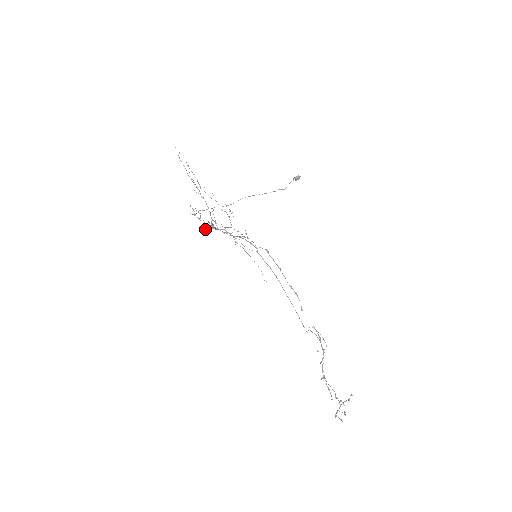
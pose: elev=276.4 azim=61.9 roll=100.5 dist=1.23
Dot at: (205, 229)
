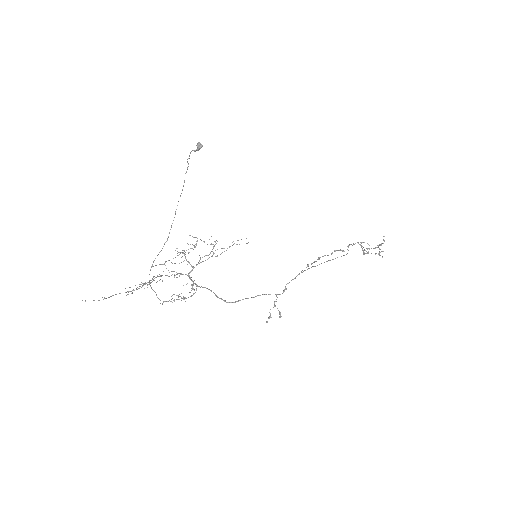
Dot at: occluded
